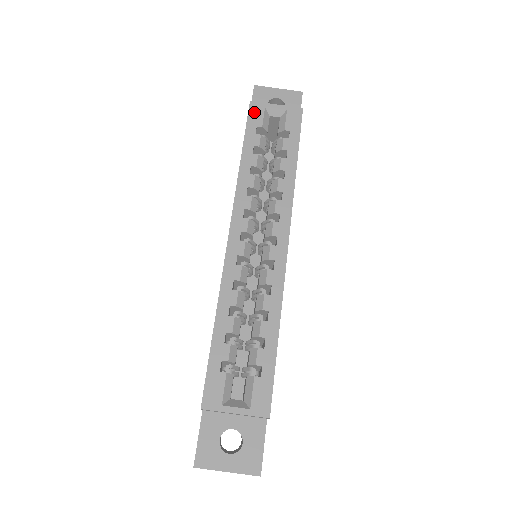
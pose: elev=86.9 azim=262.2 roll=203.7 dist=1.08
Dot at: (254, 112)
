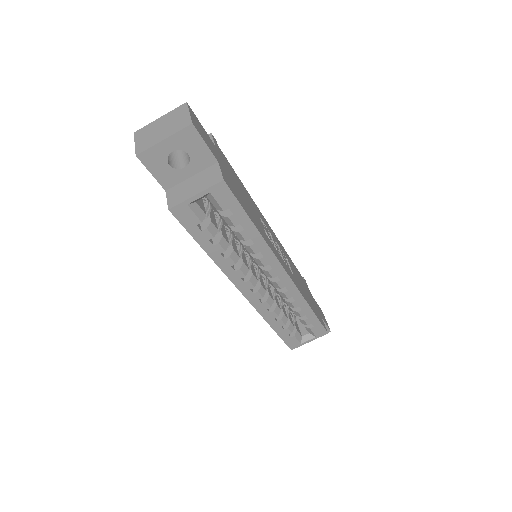
Dot at: (182, 216)
